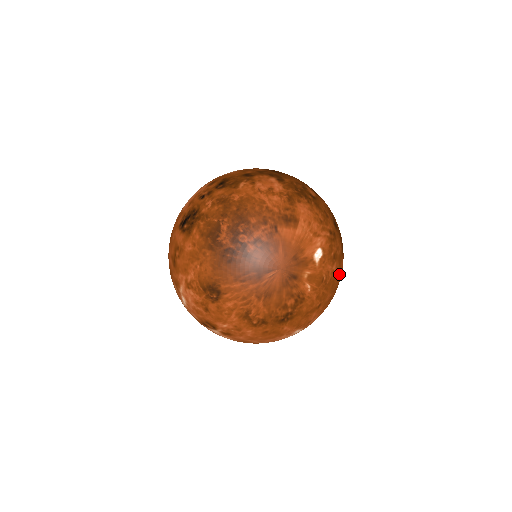
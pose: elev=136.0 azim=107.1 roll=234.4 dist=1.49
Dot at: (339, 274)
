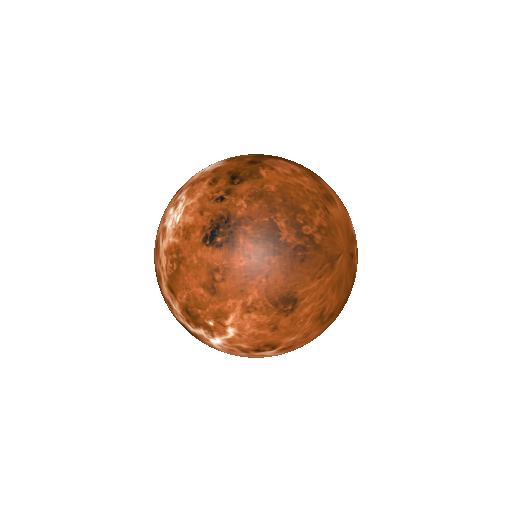
Dot at: occluded
